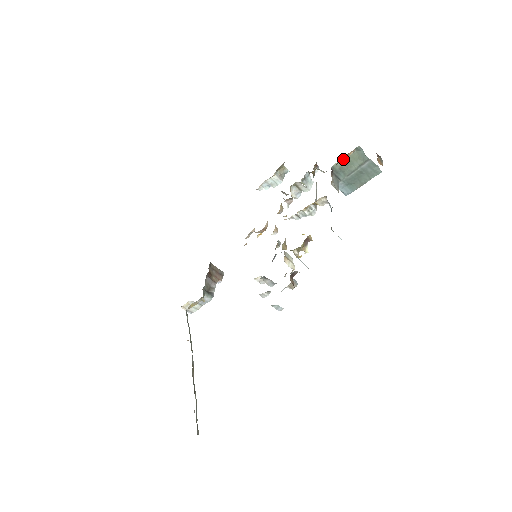
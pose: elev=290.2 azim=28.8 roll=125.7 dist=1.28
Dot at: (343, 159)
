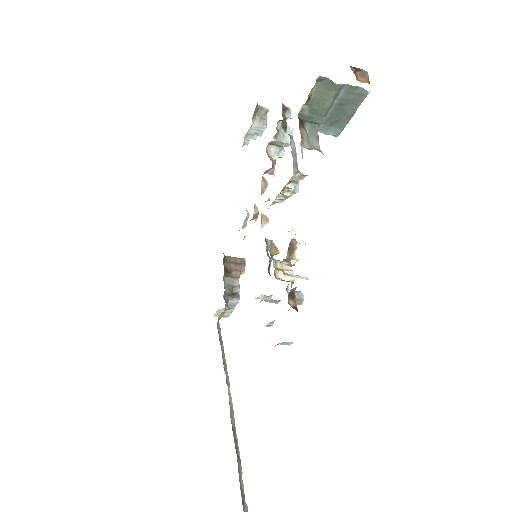
Dot at: (307, 101)
